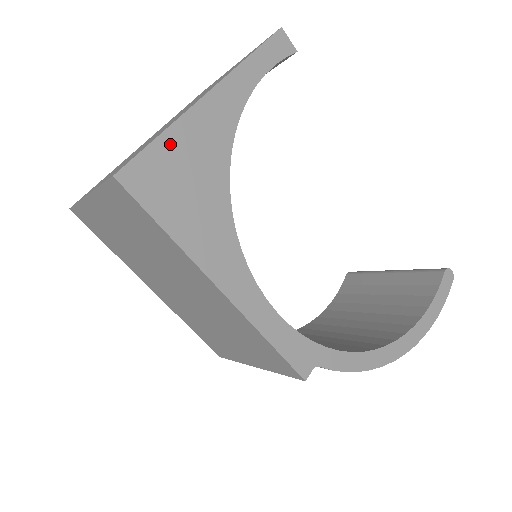
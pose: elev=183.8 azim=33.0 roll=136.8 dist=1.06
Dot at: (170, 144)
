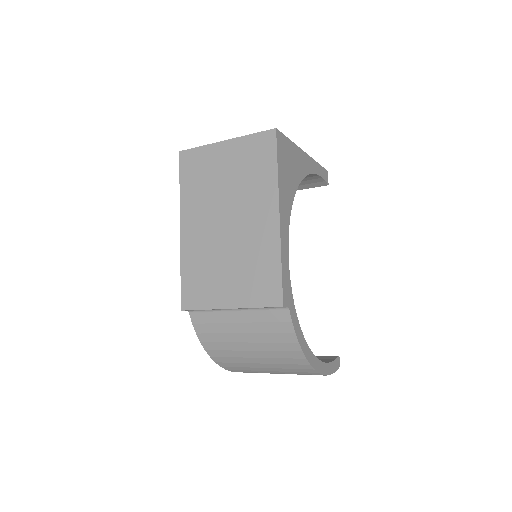
Dot at: (291, 147)
